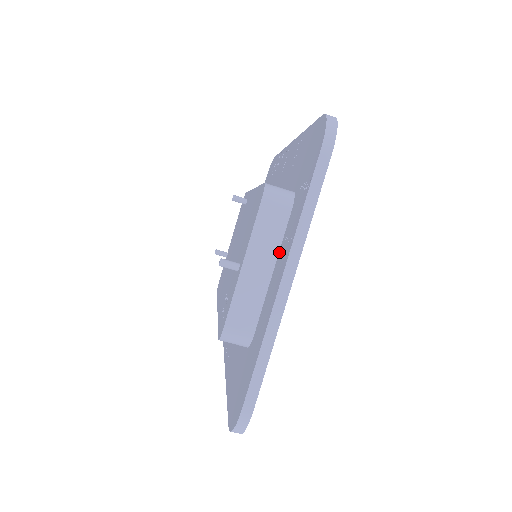
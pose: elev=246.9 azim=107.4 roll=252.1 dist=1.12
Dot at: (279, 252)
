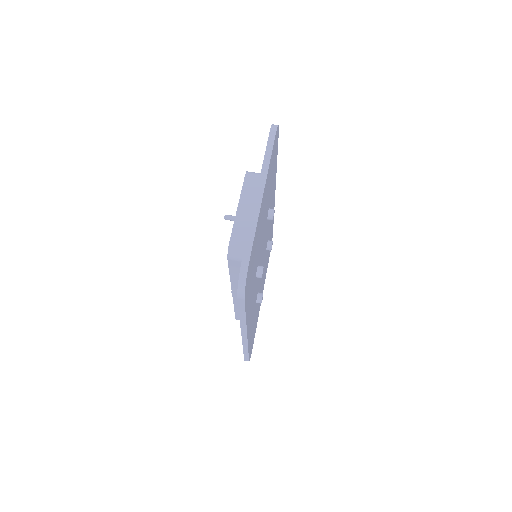
Dot at: occluded
